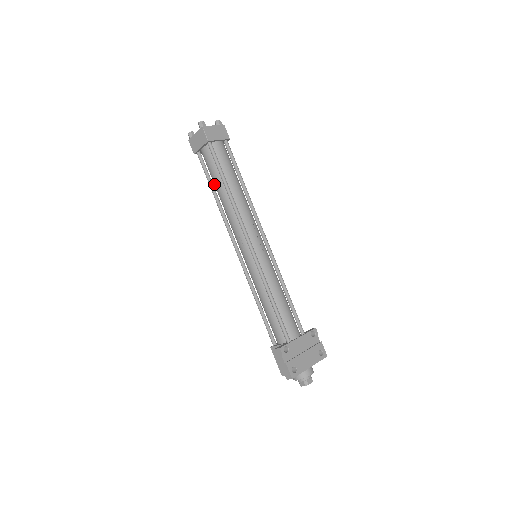
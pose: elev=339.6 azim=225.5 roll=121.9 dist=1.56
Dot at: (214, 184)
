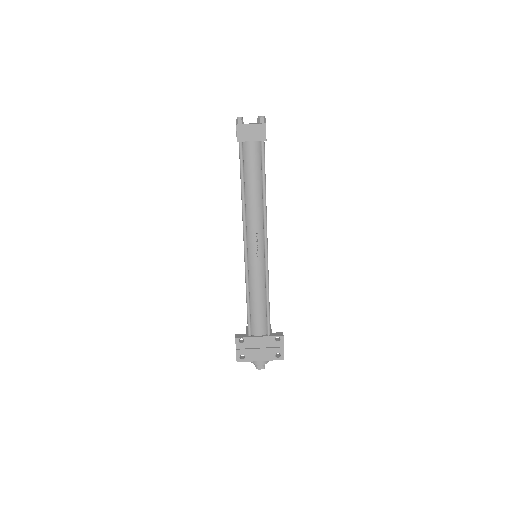
Dot at: occluded
